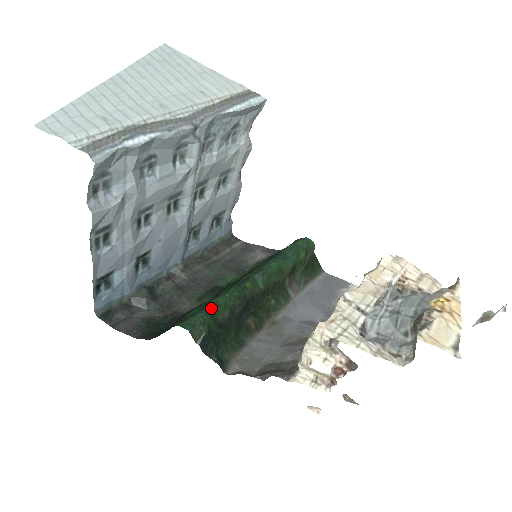
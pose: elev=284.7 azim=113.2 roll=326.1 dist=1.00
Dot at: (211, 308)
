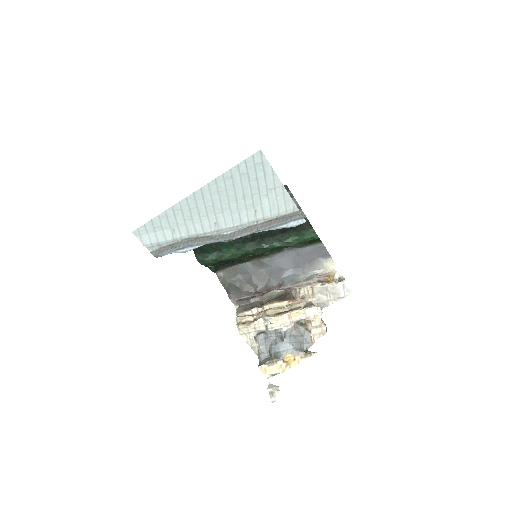
Dot at: (219, 259)
